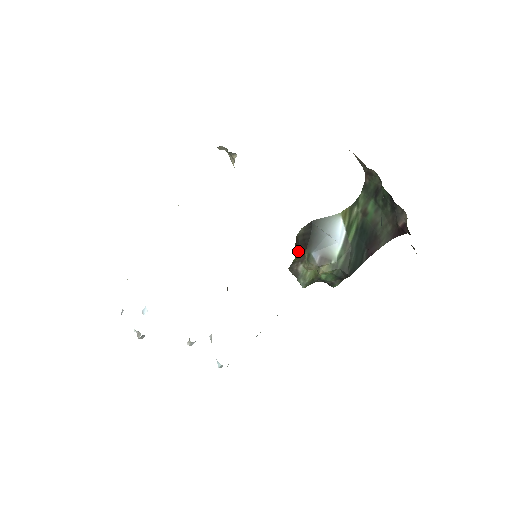
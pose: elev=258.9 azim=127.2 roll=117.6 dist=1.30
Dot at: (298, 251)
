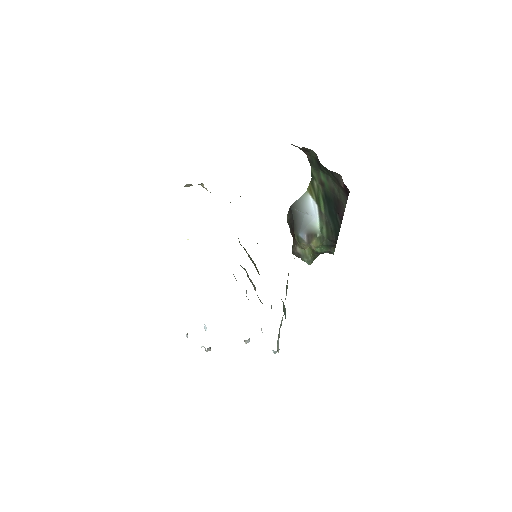
Dot at: (292, 236)
